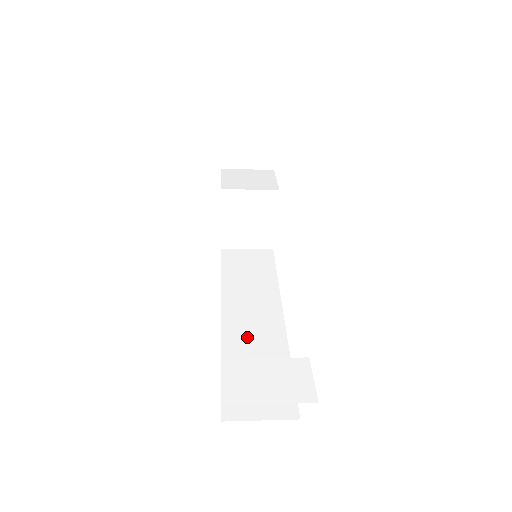
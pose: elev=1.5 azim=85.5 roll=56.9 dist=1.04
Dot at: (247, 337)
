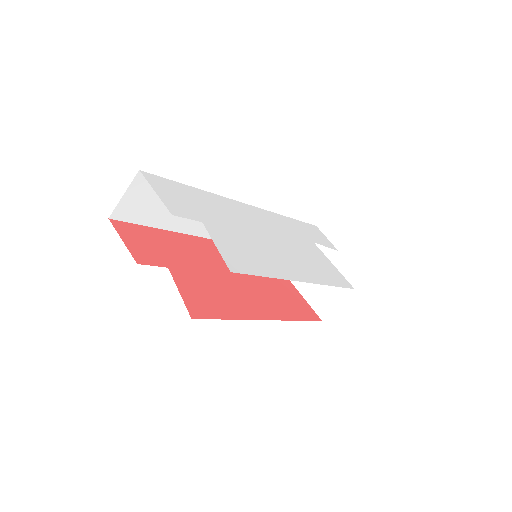
Dot at: occluded
